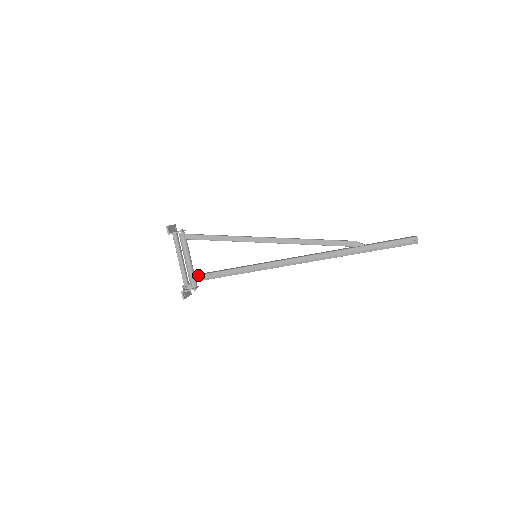
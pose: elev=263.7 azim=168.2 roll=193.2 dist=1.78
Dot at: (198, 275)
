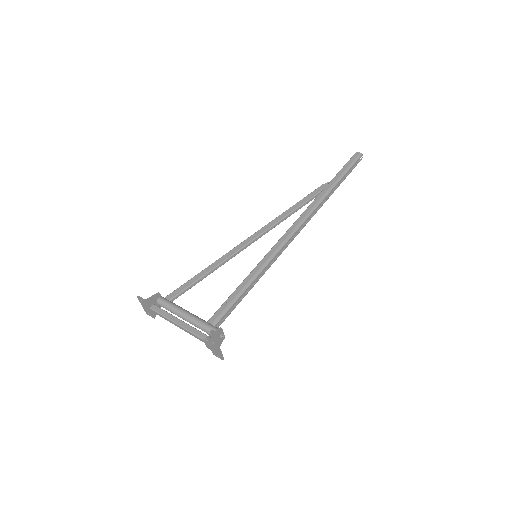
Dot at: occluded
